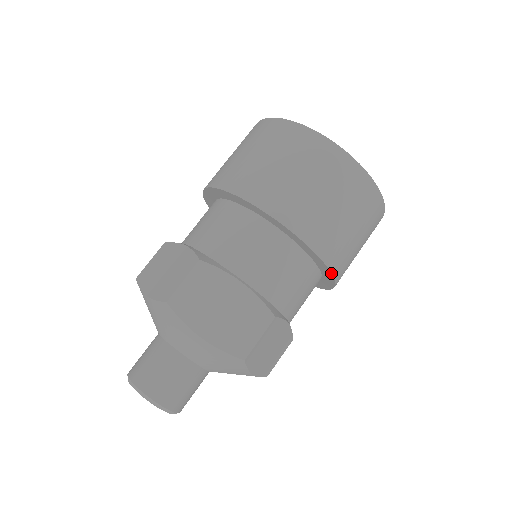
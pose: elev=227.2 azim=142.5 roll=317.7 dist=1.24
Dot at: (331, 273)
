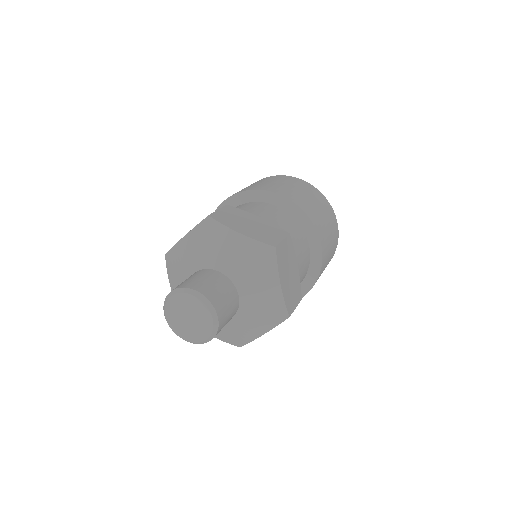
Dot at: occluded
